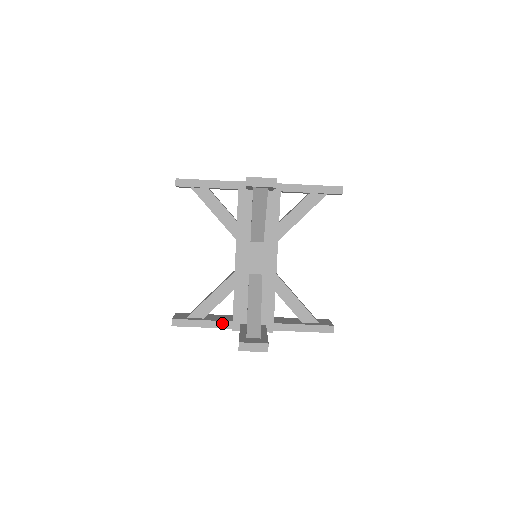
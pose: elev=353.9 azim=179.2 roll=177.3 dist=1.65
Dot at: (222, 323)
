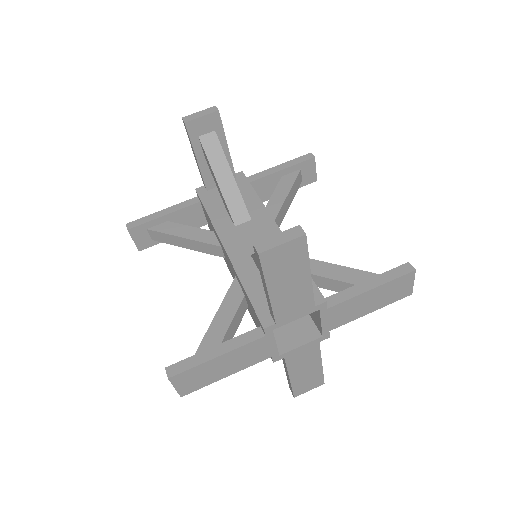
Dot at: (246, 336)
